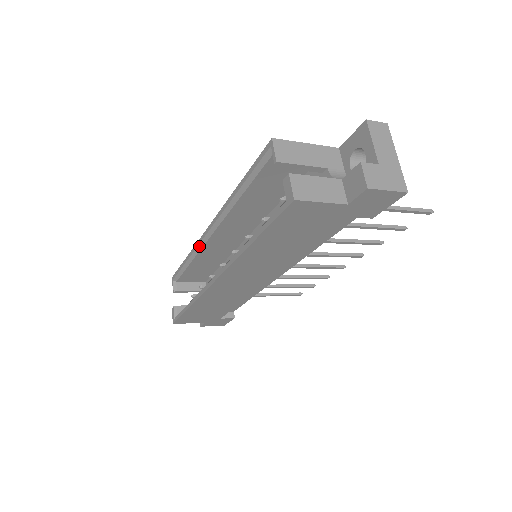
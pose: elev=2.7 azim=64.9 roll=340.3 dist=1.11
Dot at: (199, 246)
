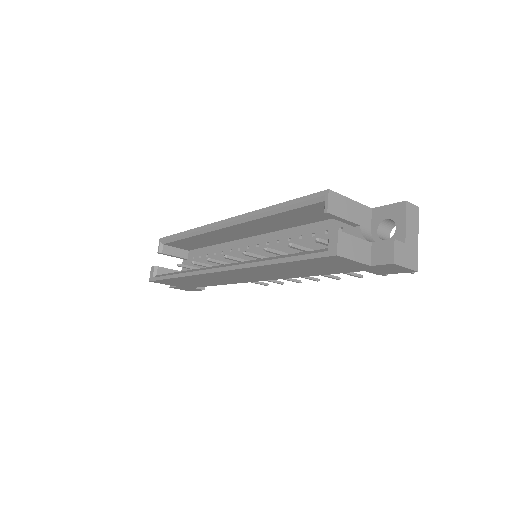
Dot at: (206, 229)
